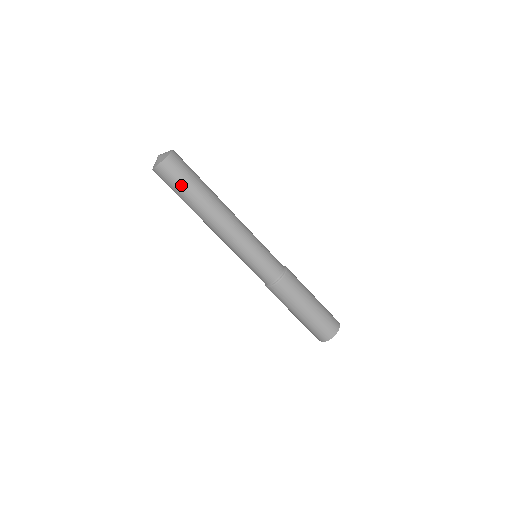
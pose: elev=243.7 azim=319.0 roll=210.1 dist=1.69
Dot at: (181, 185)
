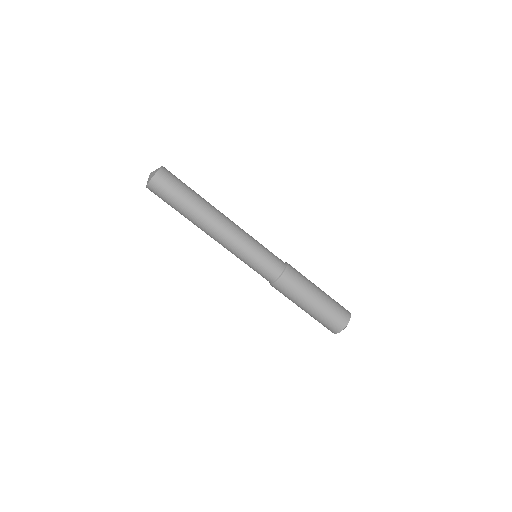
Dot at: (178, 190)
